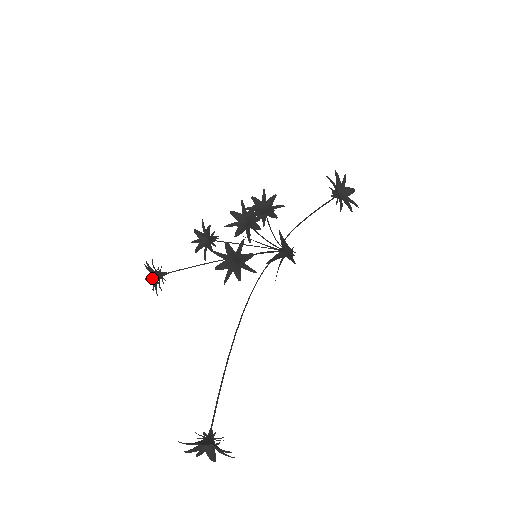
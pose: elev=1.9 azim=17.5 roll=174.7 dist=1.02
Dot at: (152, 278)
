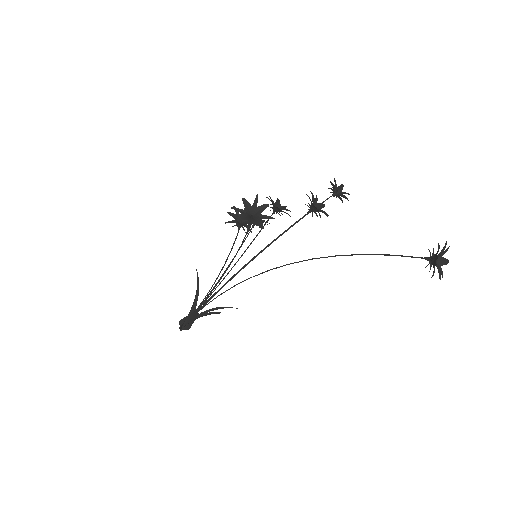
Dot at: (247, 217)
